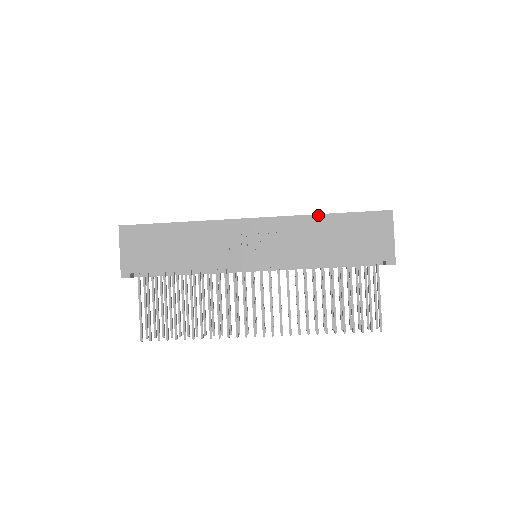
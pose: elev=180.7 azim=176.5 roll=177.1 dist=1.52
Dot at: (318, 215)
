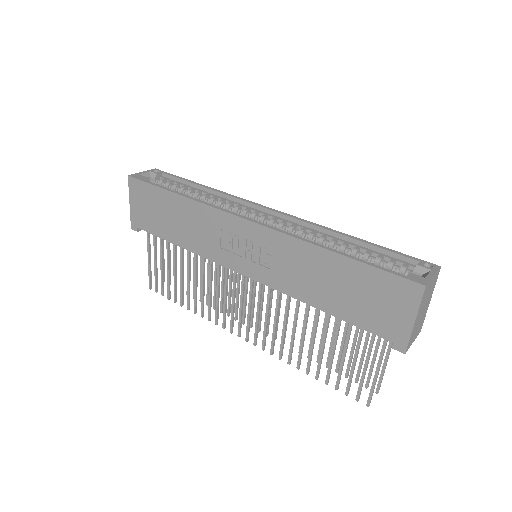
Dot at: (321, 248)
